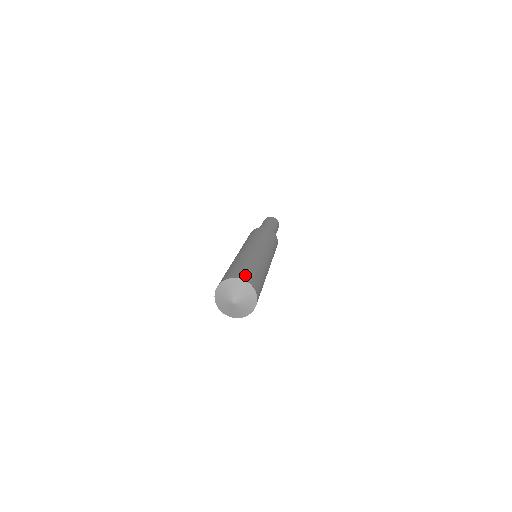
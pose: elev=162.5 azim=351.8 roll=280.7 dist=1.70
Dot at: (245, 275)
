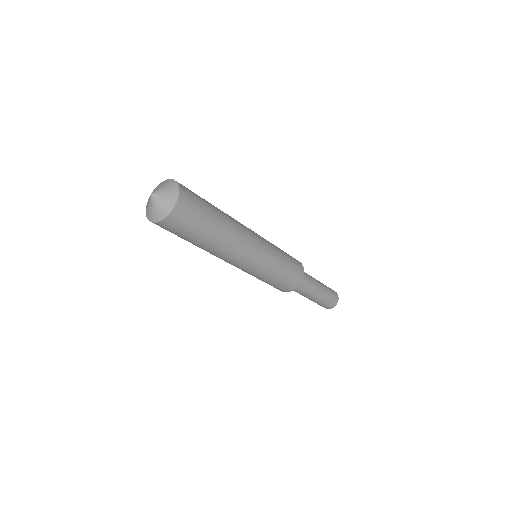
Dot at: occluded
